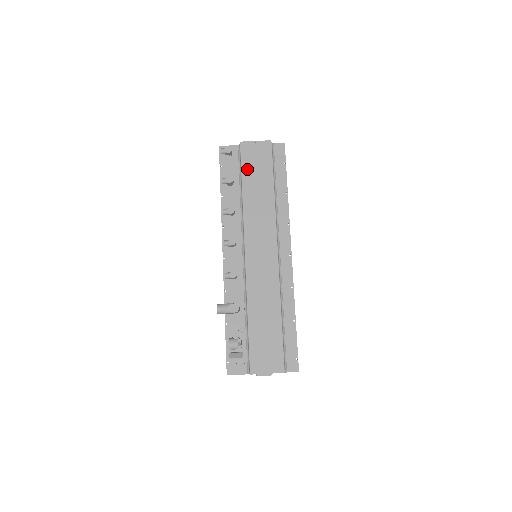
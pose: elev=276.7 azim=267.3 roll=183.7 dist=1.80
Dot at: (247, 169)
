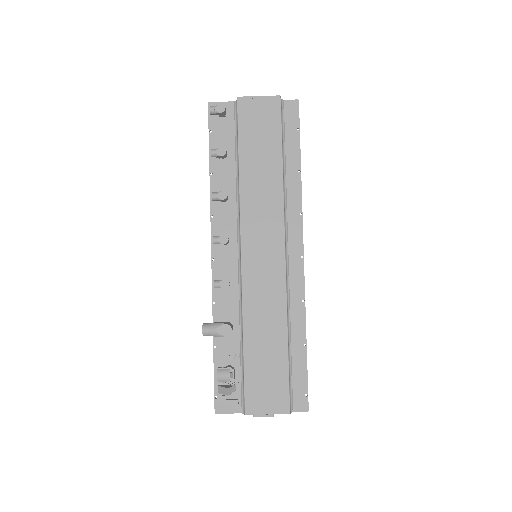
Dot at: (246, 136)
